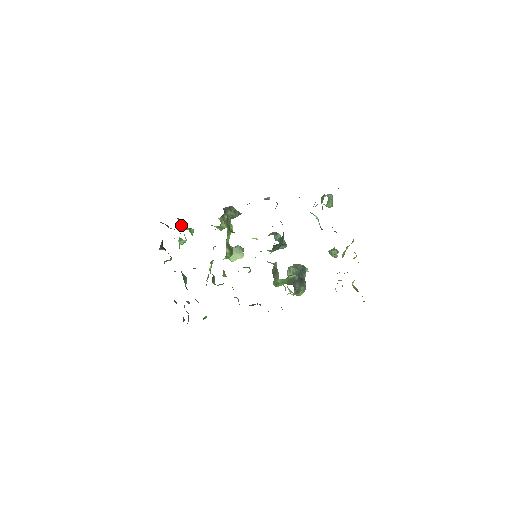
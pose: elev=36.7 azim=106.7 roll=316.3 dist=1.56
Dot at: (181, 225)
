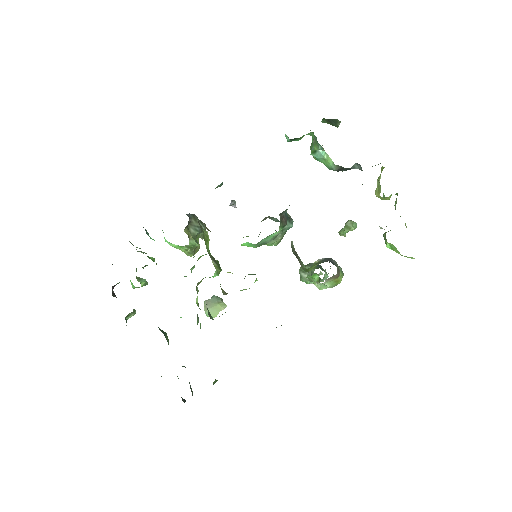
Dot at: occluded
